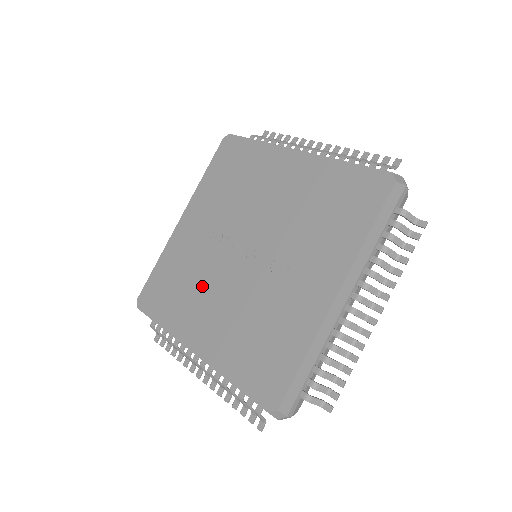
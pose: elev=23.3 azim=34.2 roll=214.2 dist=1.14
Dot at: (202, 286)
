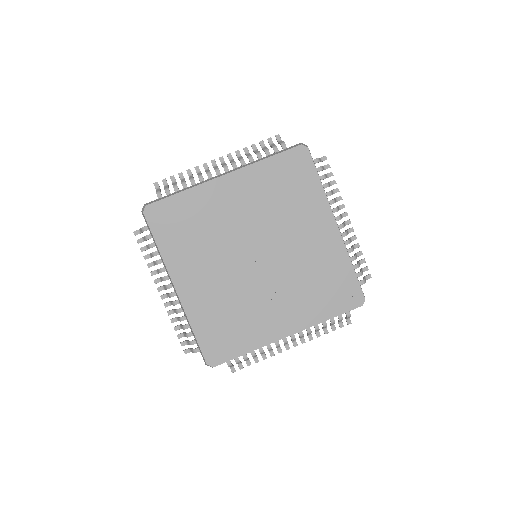
Dot at: (210, 251)
